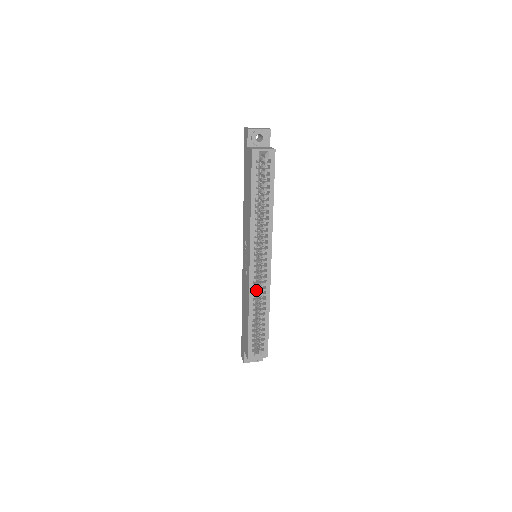
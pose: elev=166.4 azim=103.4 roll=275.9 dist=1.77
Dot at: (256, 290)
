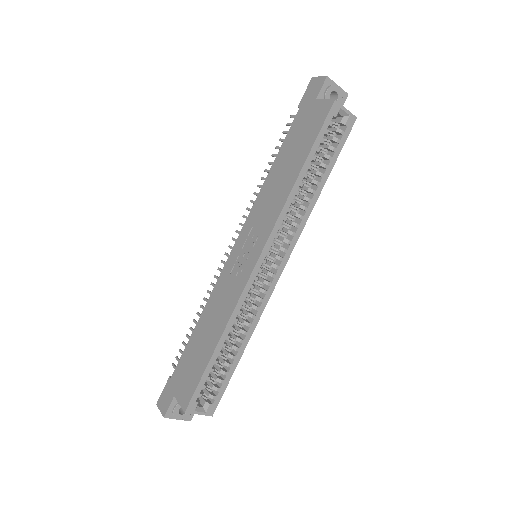
Dot at: (245, 304)
